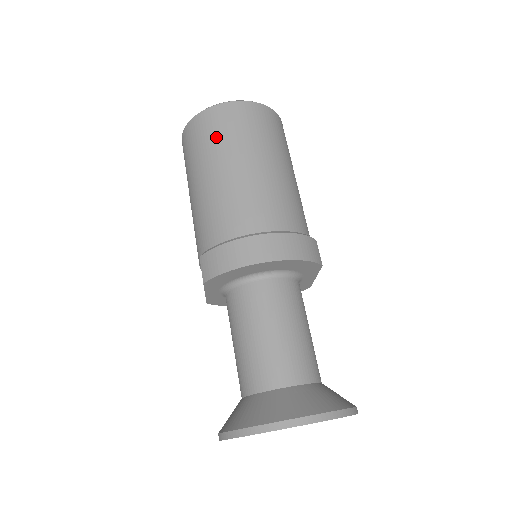
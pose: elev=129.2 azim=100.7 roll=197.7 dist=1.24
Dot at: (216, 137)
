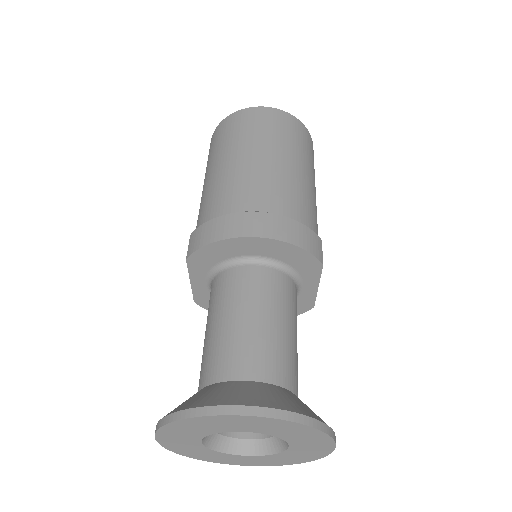
Dot at: (238, 132)
